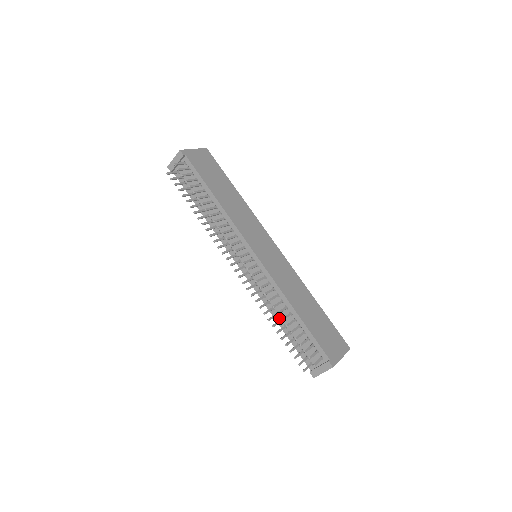
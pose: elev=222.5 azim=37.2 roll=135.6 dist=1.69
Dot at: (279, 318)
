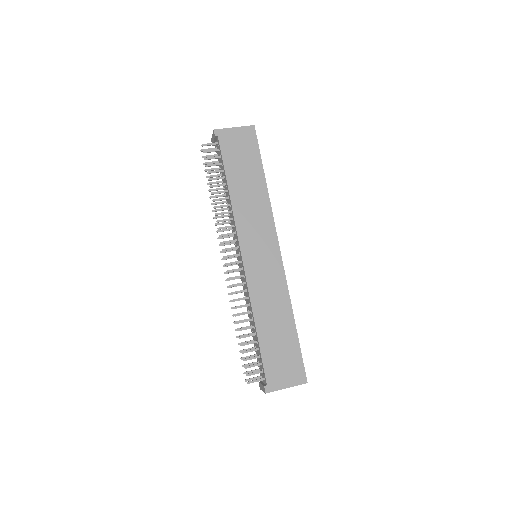
Dot at: (251, 323)
